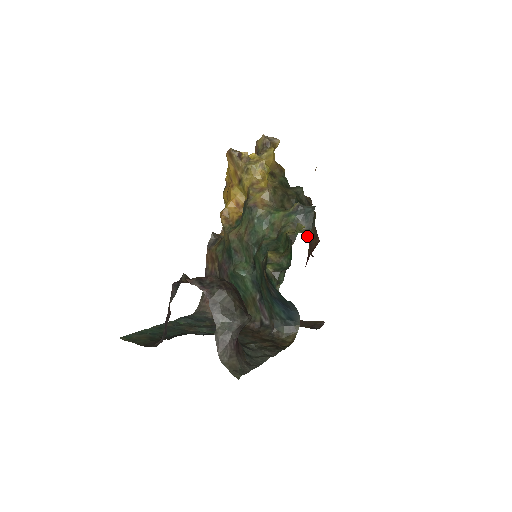
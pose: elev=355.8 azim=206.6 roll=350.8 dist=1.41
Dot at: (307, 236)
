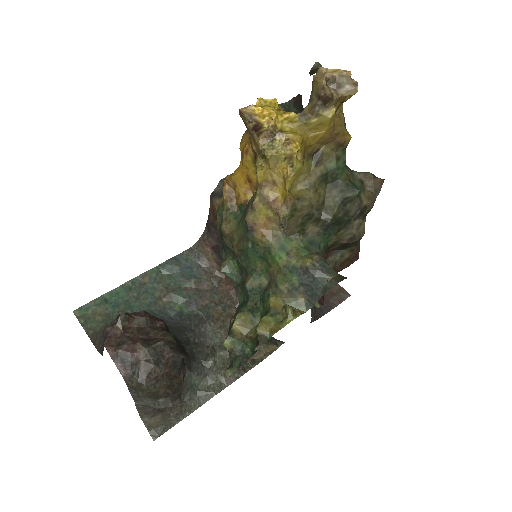
Dot at: (332, 264)
